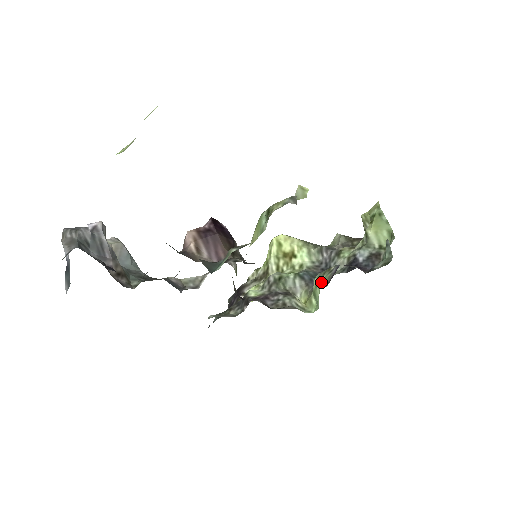
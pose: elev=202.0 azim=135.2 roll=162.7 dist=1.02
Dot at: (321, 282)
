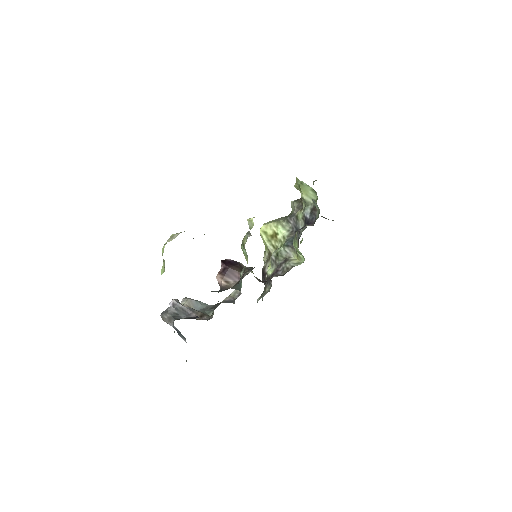
Dot at: (296, 245)
